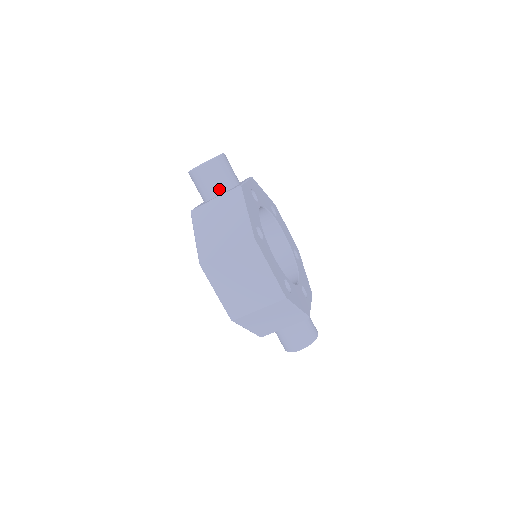
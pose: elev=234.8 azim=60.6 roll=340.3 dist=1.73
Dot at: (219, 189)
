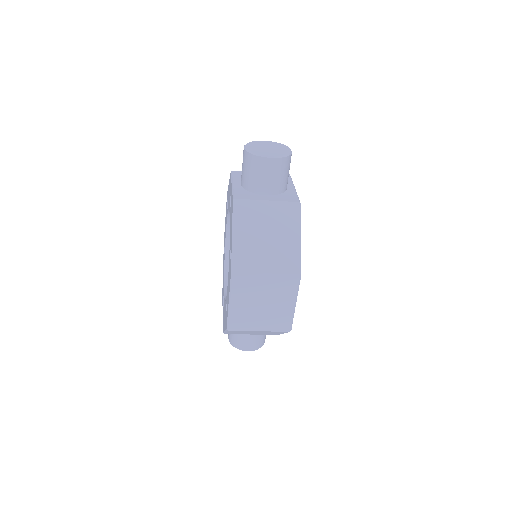
Dot at: (272, 189)
